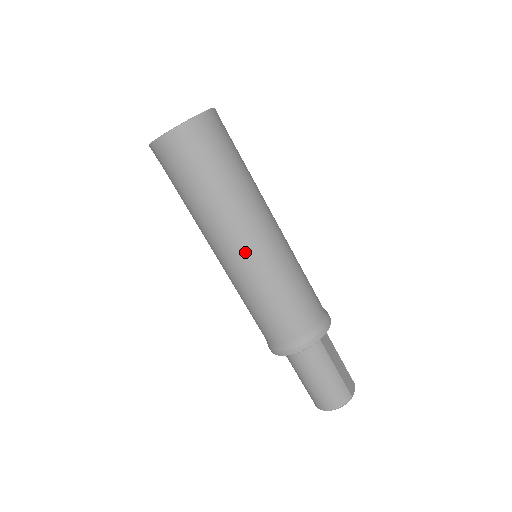
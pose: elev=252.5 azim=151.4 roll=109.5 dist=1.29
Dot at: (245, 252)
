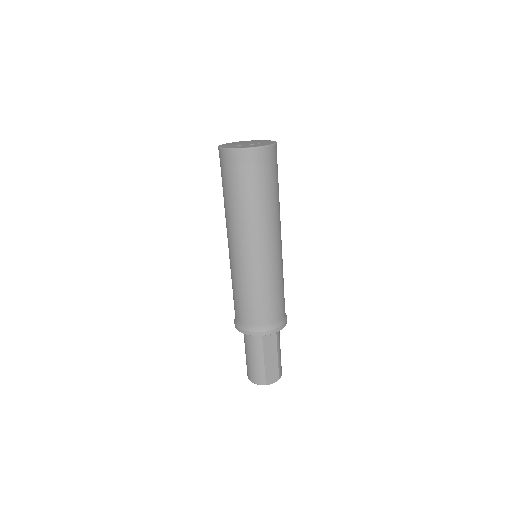
Dot at: (235, 251)
